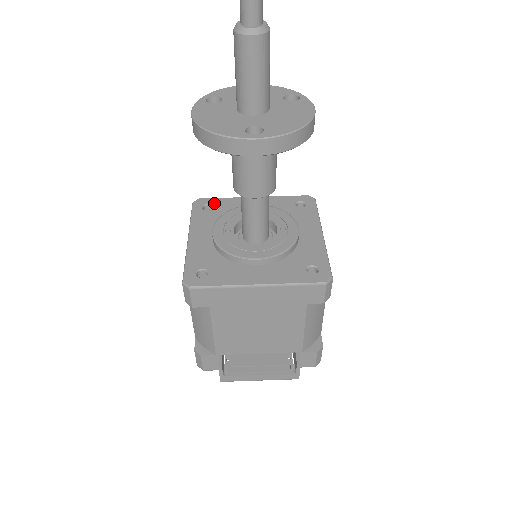
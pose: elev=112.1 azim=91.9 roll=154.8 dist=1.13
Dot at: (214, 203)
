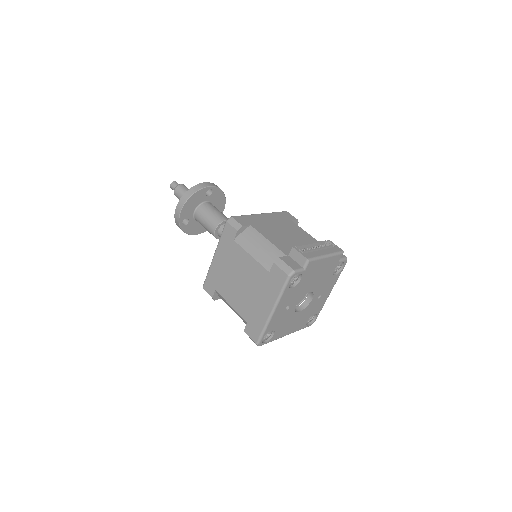
Dot at: occluded
